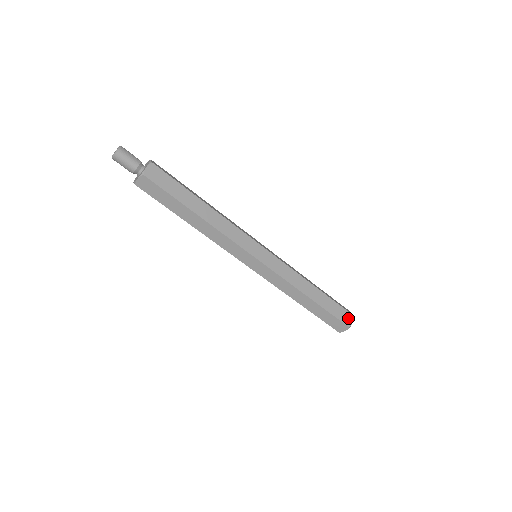
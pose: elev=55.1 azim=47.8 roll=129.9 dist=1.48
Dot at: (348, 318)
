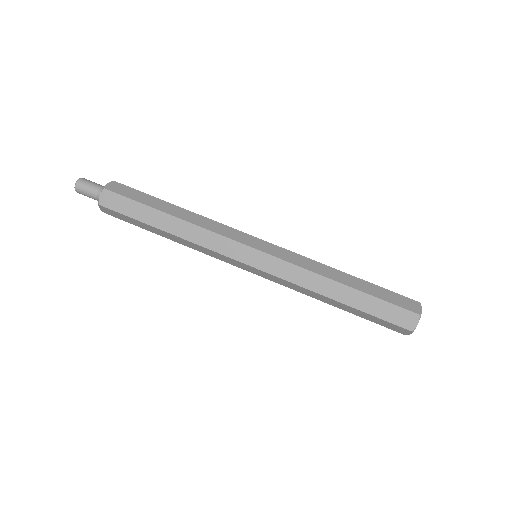
Dot at: occluded
